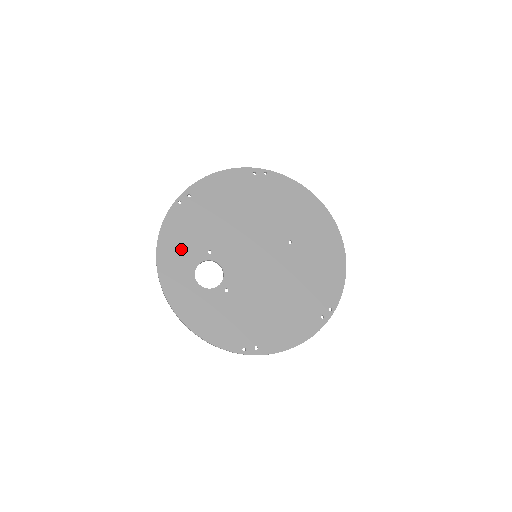
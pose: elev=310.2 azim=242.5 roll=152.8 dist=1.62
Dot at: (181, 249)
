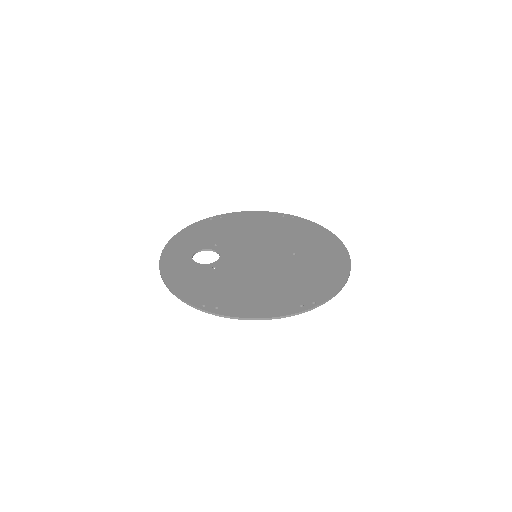
Dot at: (193, 240)
